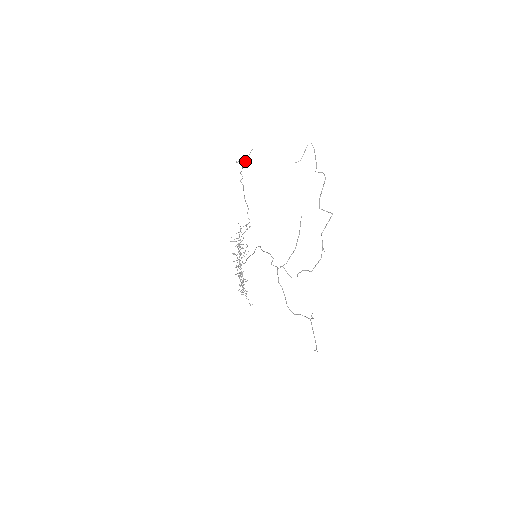
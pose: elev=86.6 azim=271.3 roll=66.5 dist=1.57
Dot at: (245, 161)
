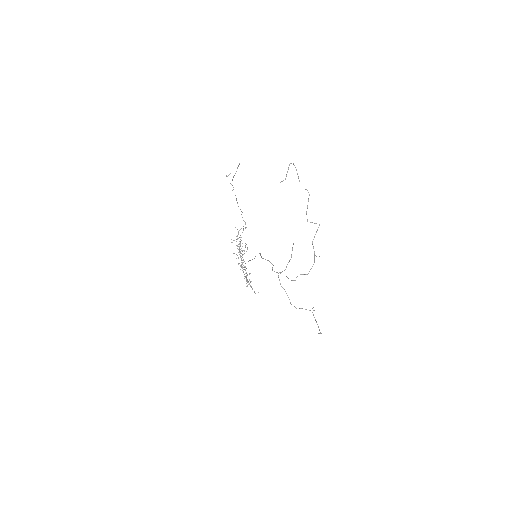
Dot at: occluded
